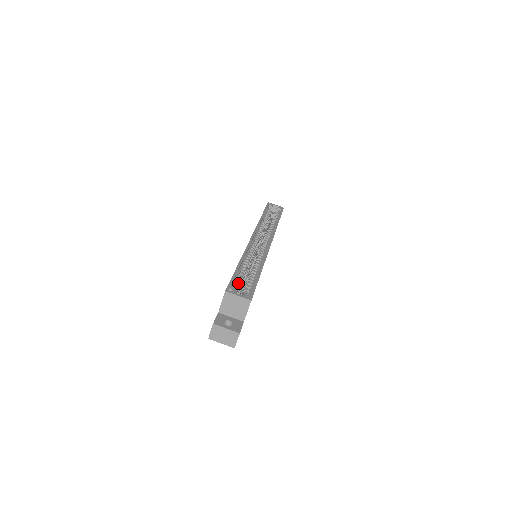
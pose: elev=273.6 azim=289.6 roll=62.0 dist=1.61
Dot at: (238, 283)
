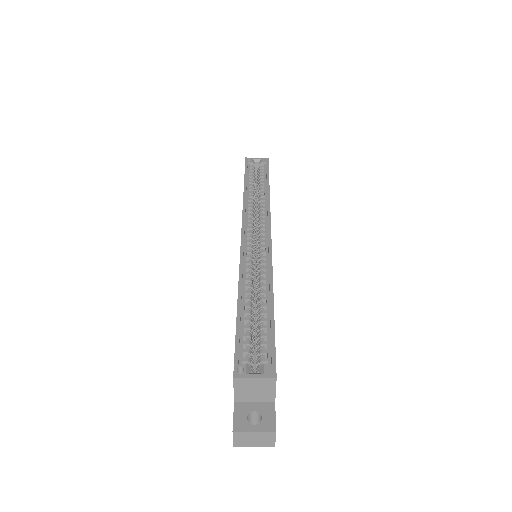
Dot at: (247, 344)
